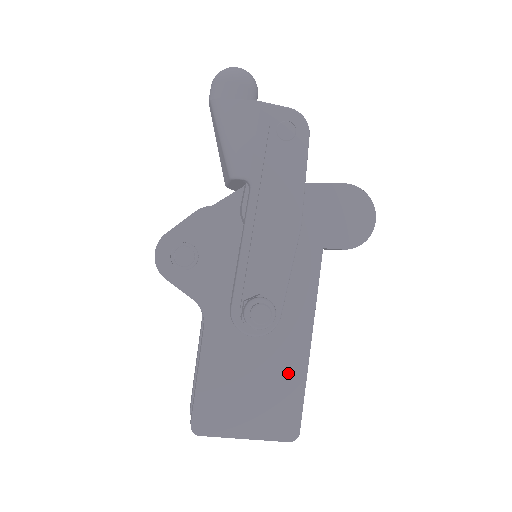
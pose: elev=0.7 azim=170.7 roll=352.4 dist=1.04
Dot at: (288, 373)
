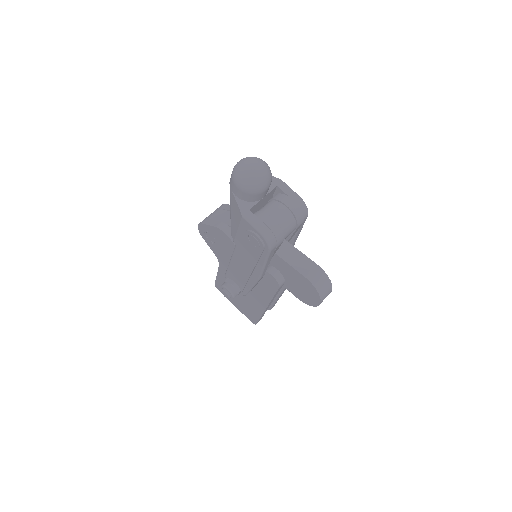
Dot at: (253, 308)
